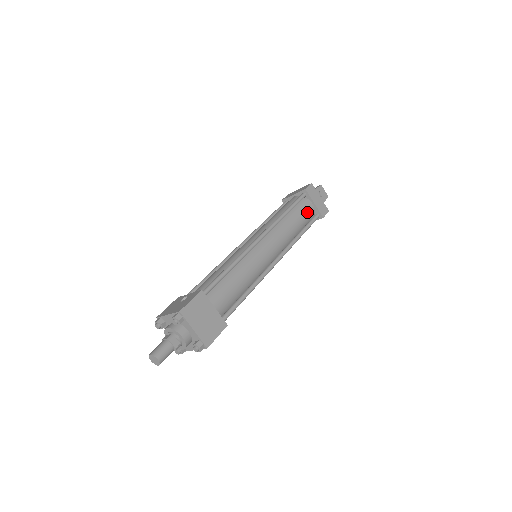
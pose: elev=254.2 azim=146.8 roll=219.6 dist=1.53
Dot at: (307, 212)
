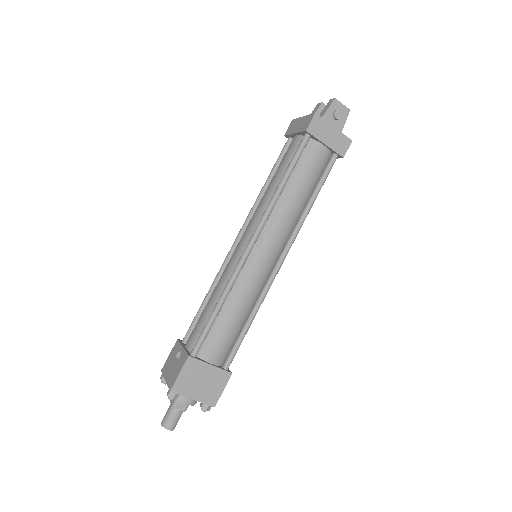
Dot at: (316, 164)
